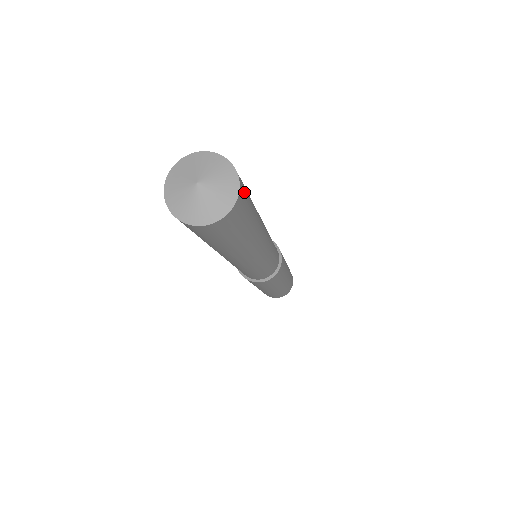
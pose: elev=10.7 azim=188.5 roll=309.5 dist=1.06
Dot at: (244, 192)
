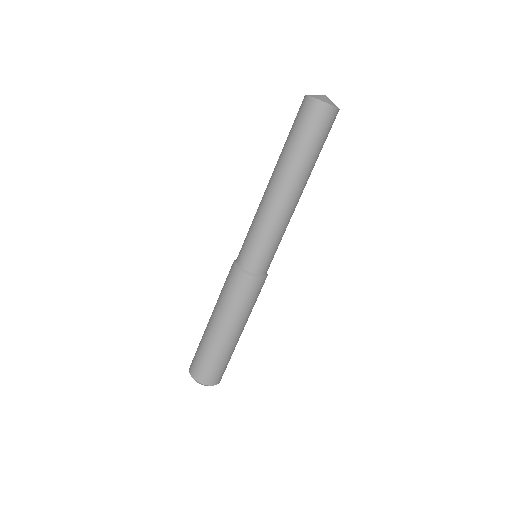
Dot at: occluded
